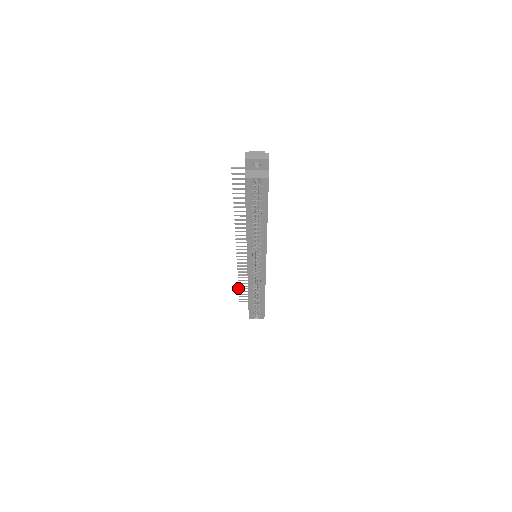
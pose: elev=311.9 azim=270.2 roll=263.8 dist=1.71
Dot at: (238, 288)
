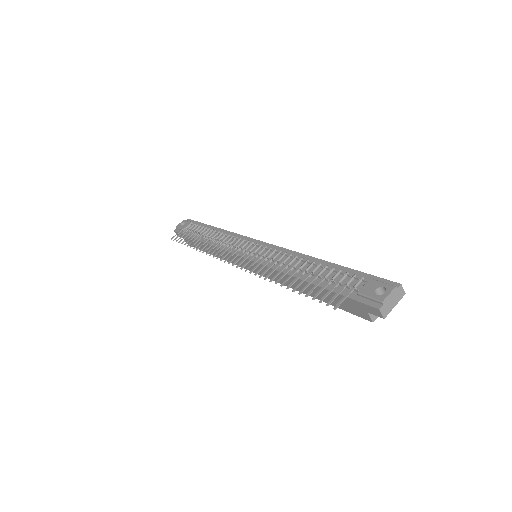
Dot at: occluded
